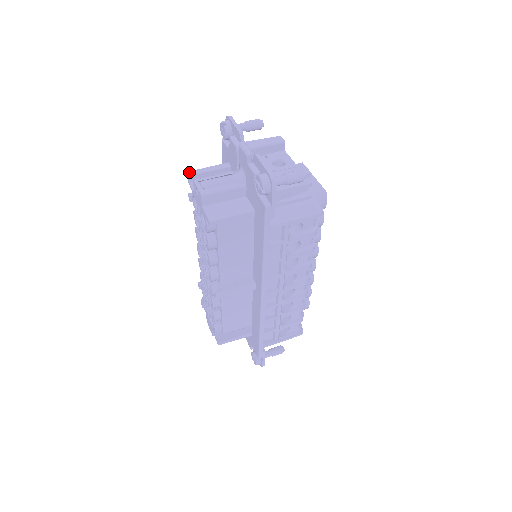
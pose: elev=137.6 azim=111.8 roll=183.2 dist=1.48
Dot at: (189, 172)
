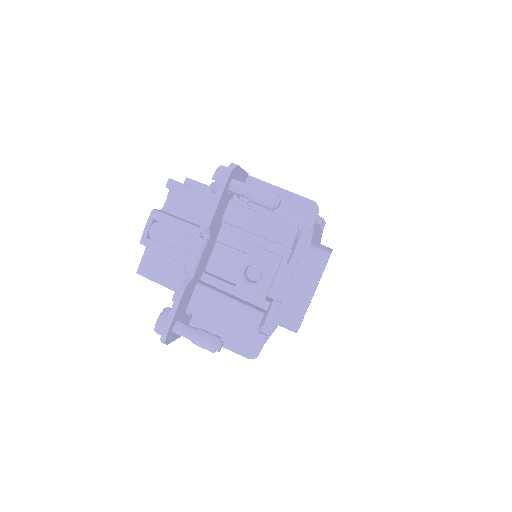
Dot at: (169, 181)
